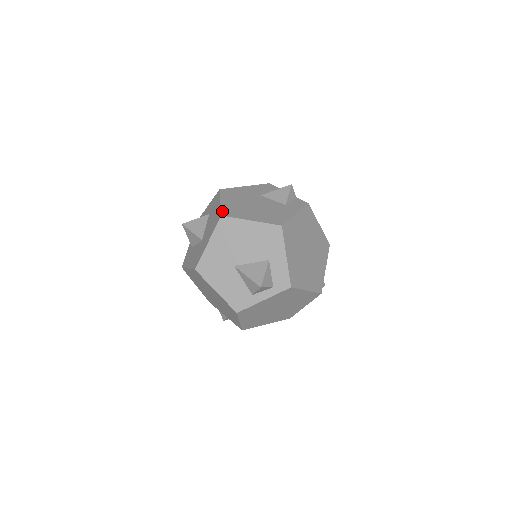
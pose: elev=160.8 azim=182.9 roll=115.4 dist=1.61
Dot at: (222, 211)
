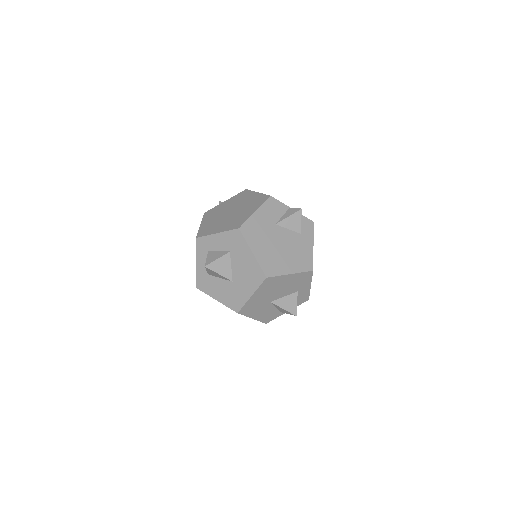
Dot at: (263, 270)
